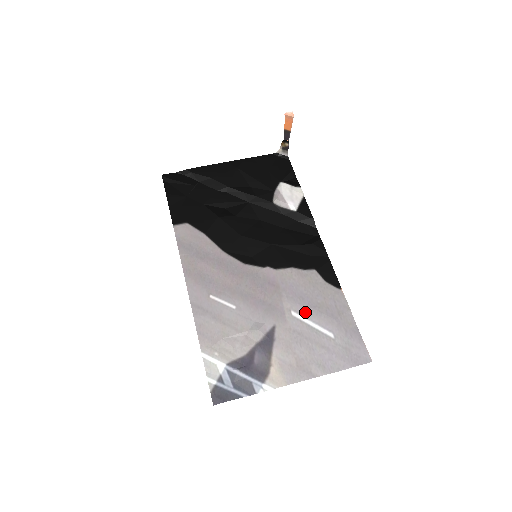
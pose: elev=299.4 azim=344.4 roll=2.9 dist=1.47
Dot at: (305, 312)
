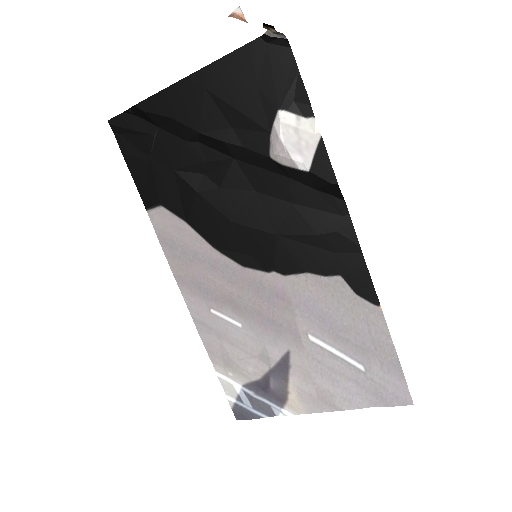
Dot at: (326, 337)
